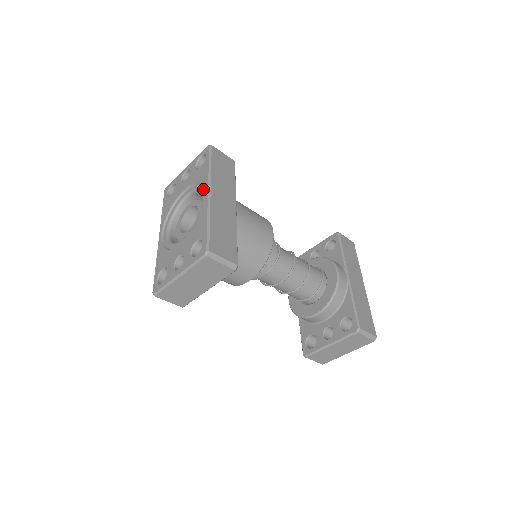
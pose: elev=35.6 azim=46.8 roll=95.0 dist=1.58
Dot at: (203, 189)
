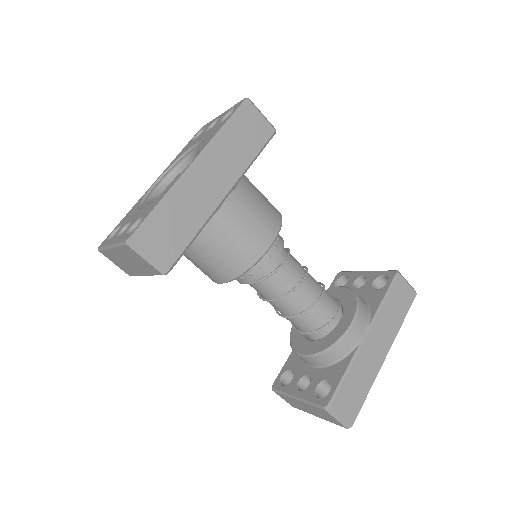
Dot at: occluded
